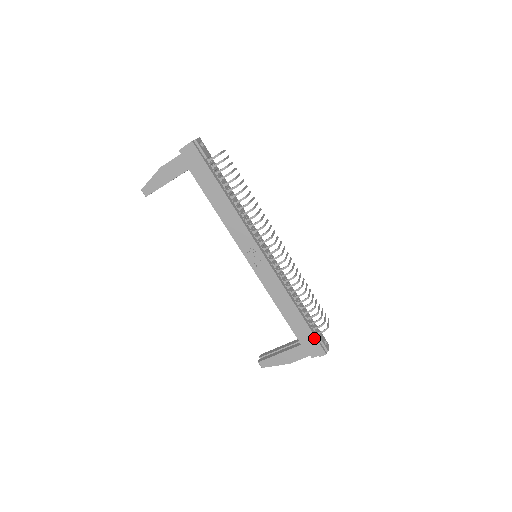
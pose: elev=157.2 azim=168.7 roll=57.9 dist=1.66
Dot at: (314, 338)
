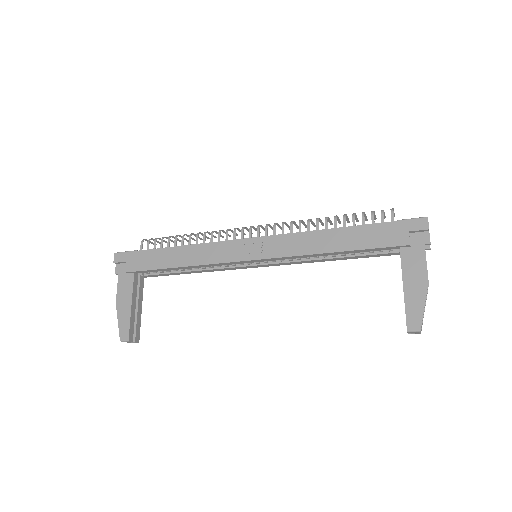
Dot at: (392, 224)
